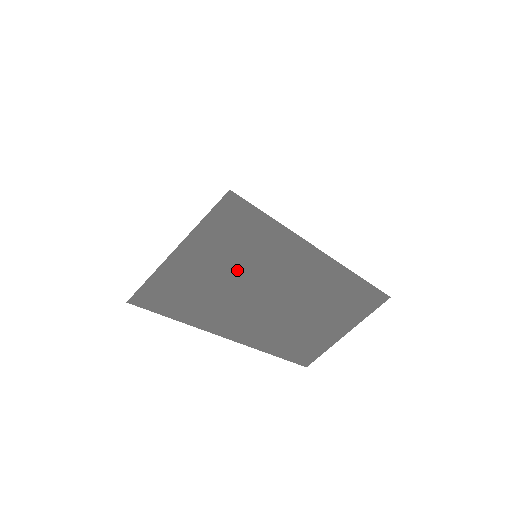
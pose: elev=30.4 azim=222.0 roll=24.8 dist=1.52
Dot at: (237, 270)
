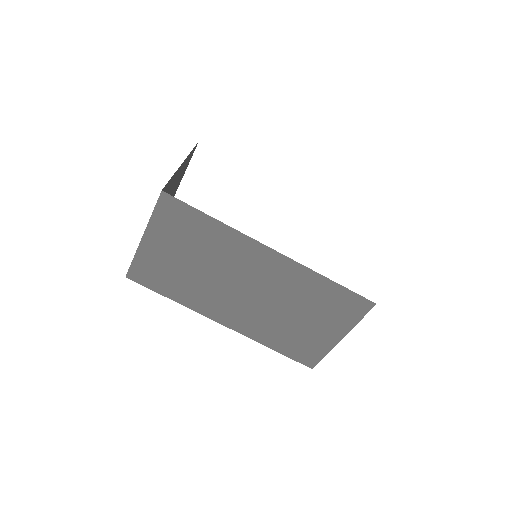
Dot at: (197, 258)
